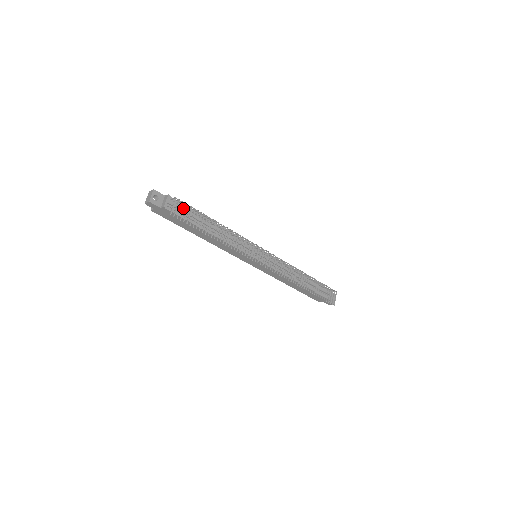
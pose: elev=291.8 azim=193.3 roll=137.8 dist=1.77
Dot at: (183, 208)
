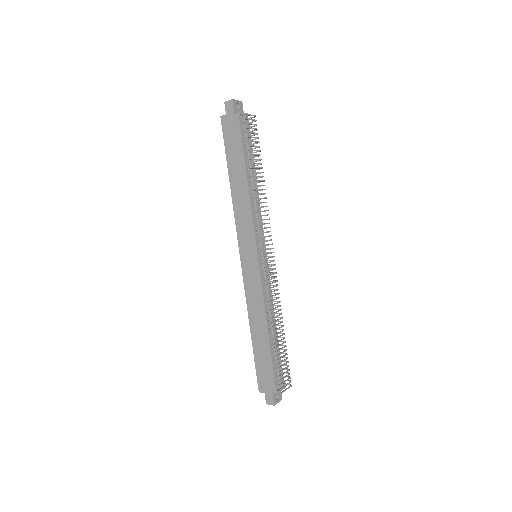
Dot at: occluded
